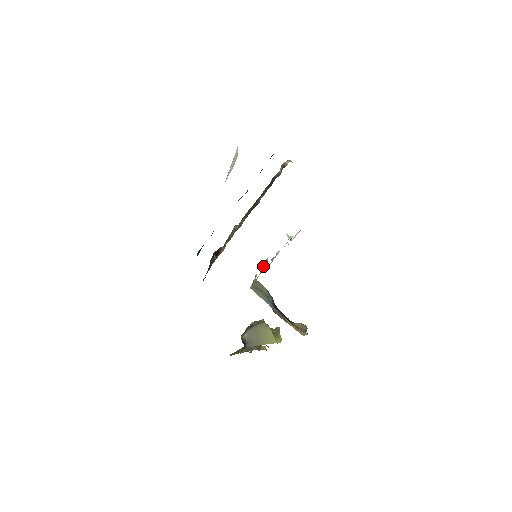
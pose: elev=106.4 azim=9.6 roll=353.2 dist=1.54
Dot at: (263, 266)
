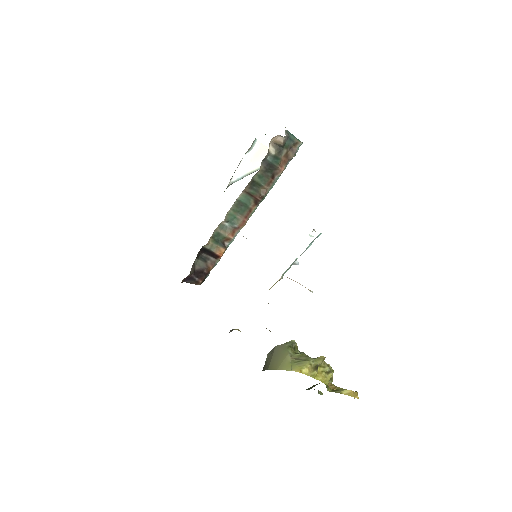
Dot at: occluded
